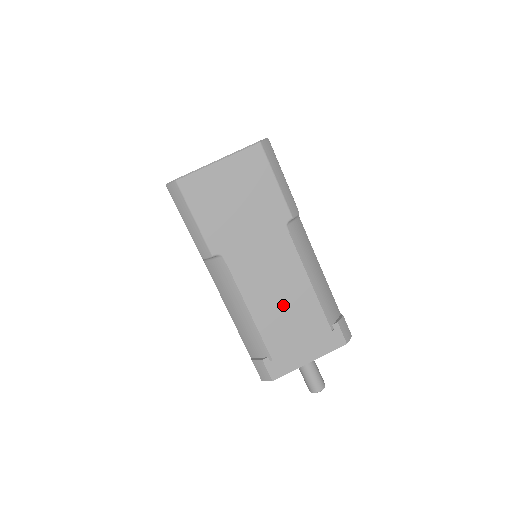
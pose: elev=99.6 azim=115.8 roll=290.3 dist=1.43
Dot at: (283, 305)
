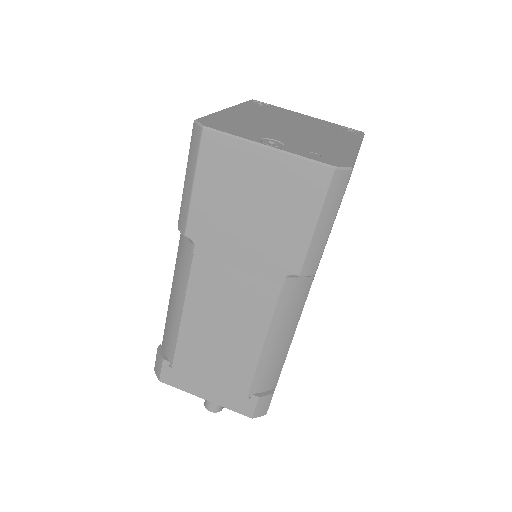
Dot at: (219, 338)
